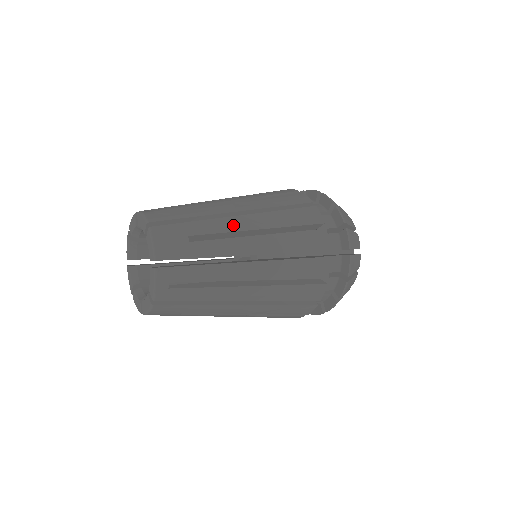
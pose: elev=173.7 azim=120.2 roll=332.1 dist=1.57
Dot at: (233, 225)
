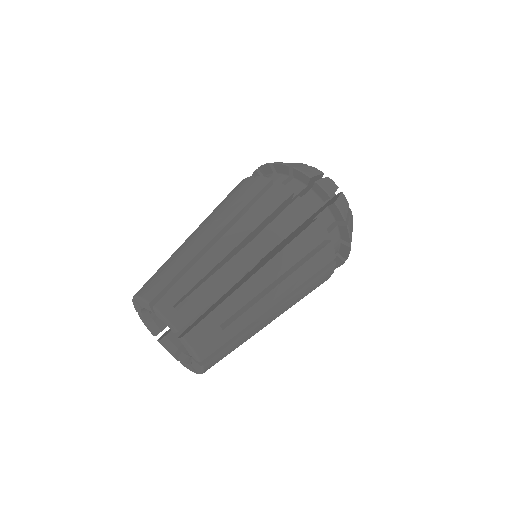
Dot at: (253, 289)
